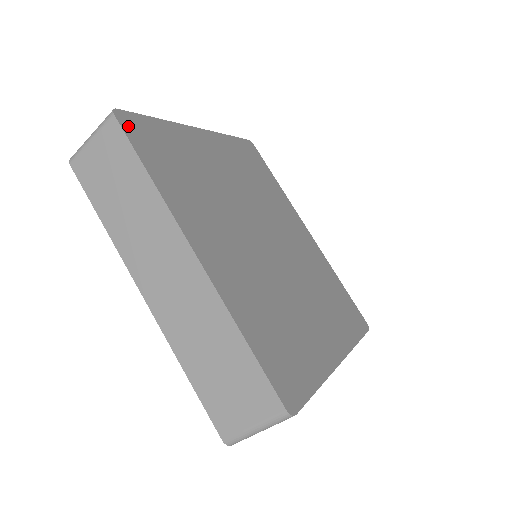
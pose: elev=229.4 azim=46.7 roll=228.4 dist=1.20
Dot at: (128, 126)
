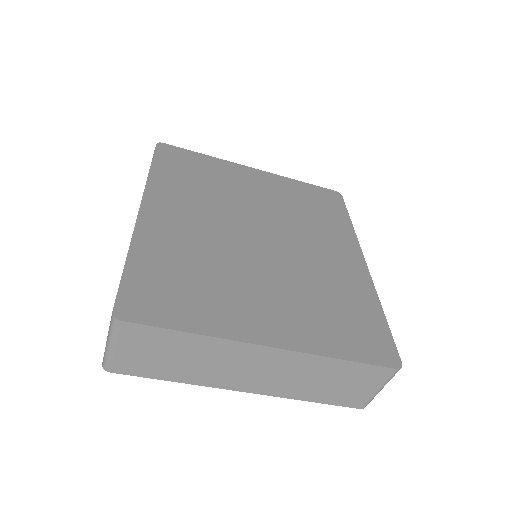
Dot at: (163, 150)
